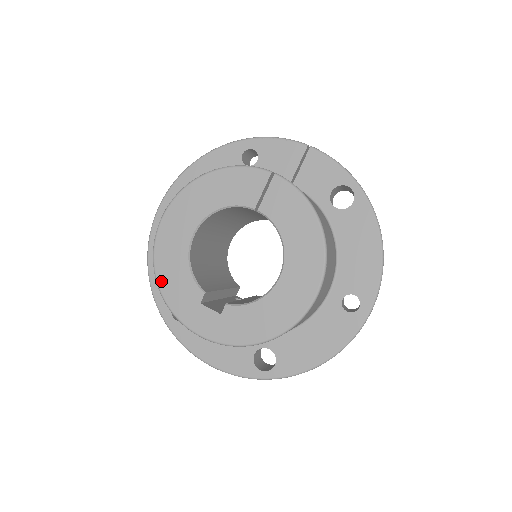
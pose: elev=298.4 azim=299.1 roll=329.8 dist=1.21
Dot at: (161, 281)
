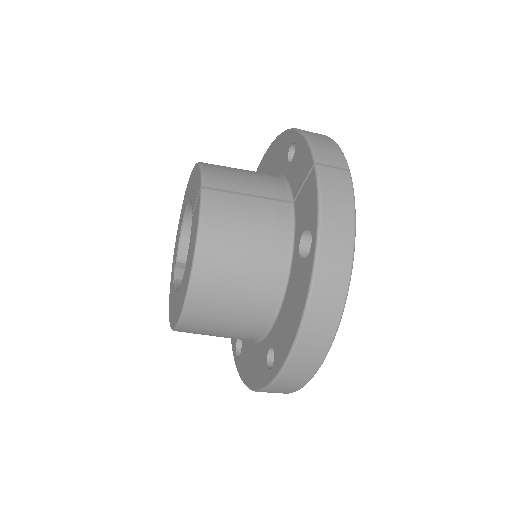
Dot at: occluded
